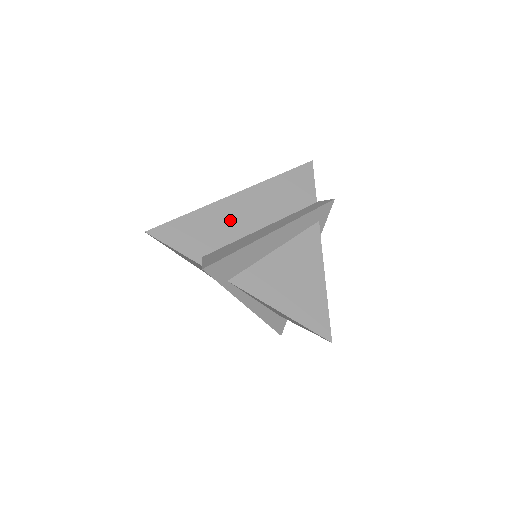
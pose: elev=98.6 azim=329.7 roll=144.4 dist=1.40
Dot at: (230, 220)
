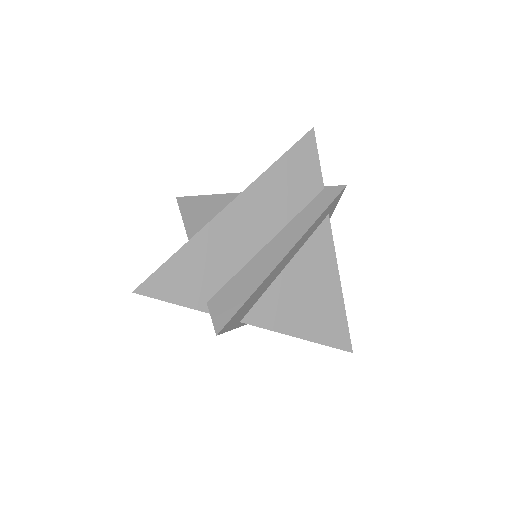
Dot at: (229, 244)
